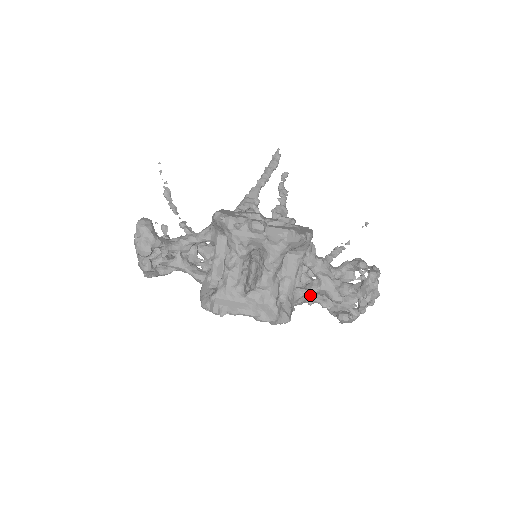
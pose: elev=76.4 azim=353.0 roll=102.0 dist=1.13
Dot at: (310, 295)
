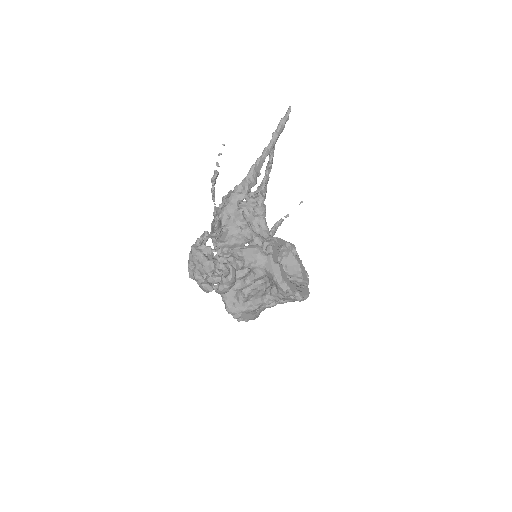
Dot at: occluded
